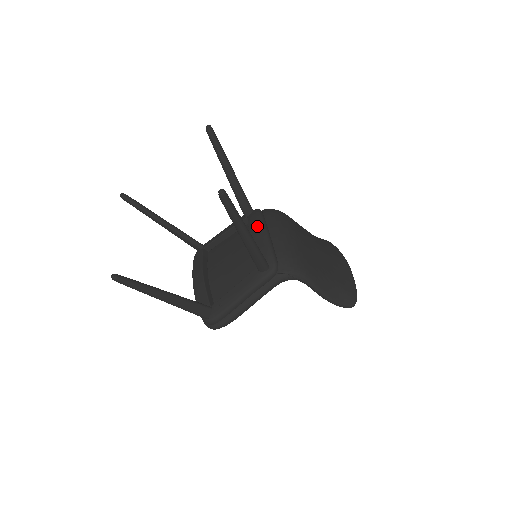
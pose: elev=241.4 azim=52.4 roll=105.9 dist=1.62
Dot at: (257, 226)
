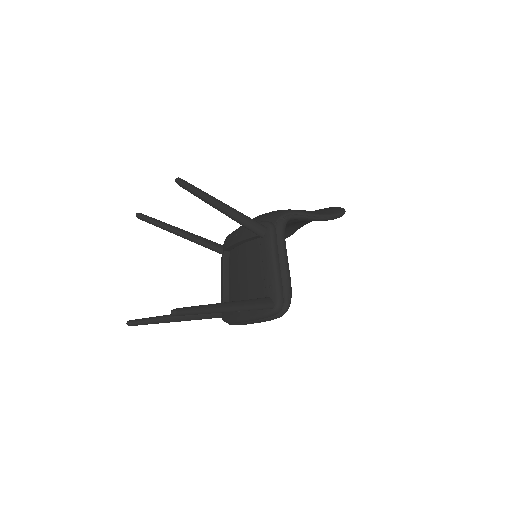
Dot at: (233, 236)
